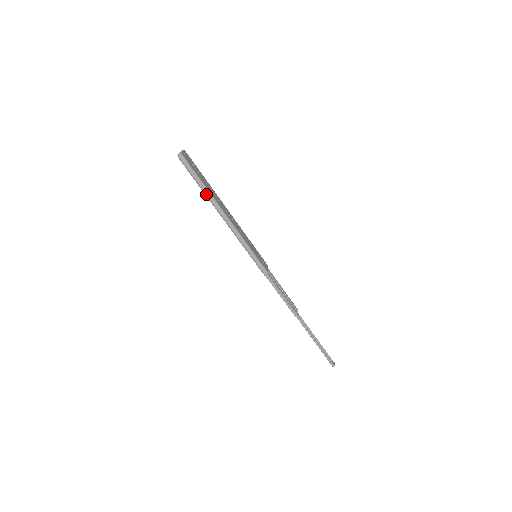
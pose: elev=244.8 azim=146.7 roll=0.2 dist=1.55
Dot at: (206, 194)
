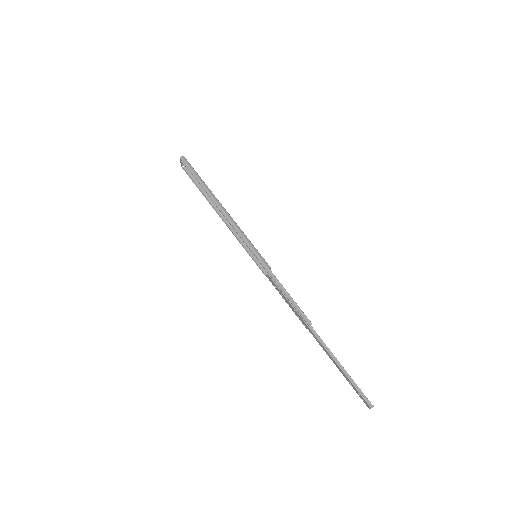
Dot at: (204, 188)
